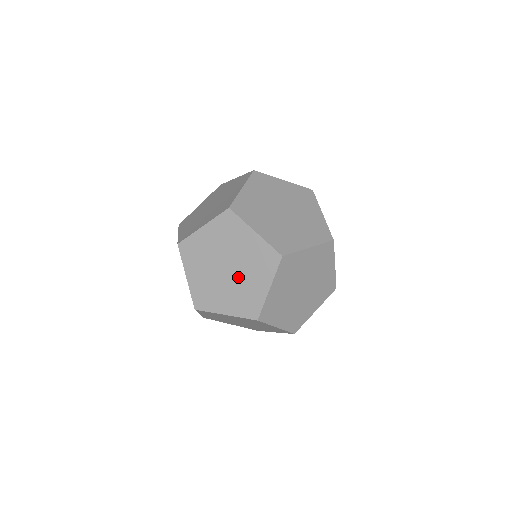
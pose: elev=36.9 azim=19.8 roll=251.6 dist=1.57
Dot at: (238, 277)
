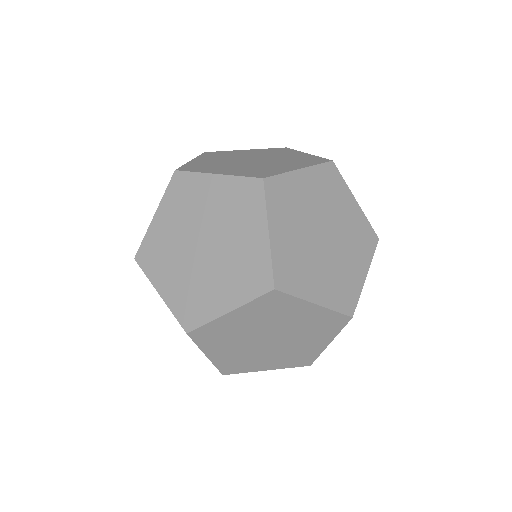
Dot at: (222, 247)
